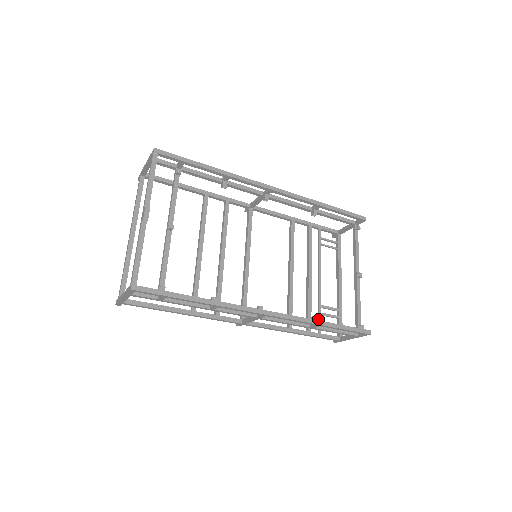
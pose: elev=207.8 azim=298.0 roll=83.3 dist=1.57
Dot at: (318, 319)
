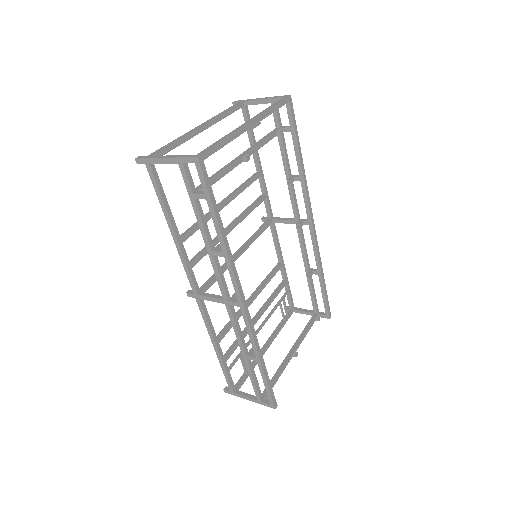
Dot at: (237, 357)
